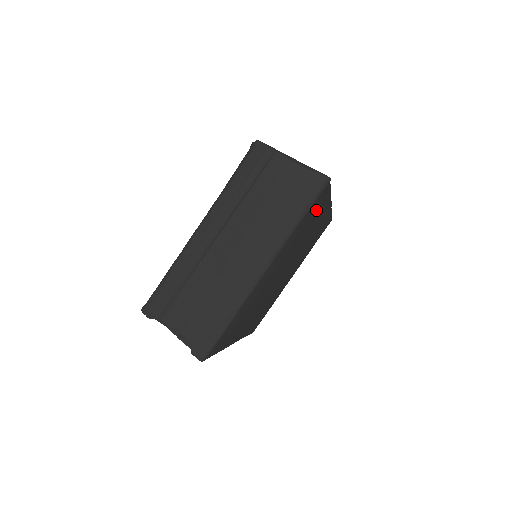
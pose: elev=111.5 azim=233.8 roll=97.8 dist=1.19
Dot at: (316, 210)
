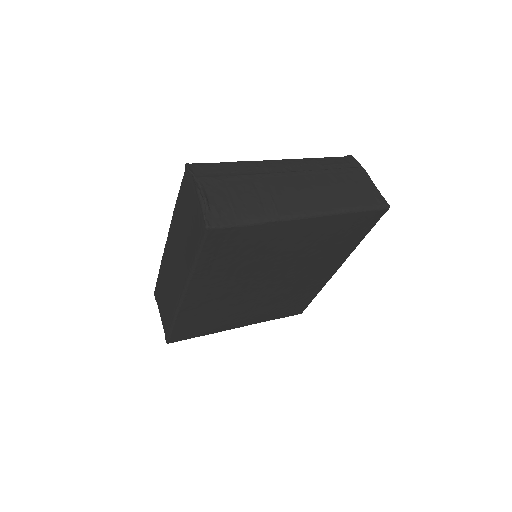
Dot at: (353, 232)
